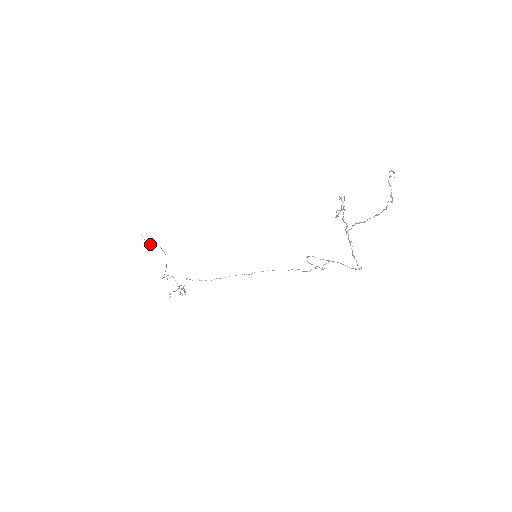
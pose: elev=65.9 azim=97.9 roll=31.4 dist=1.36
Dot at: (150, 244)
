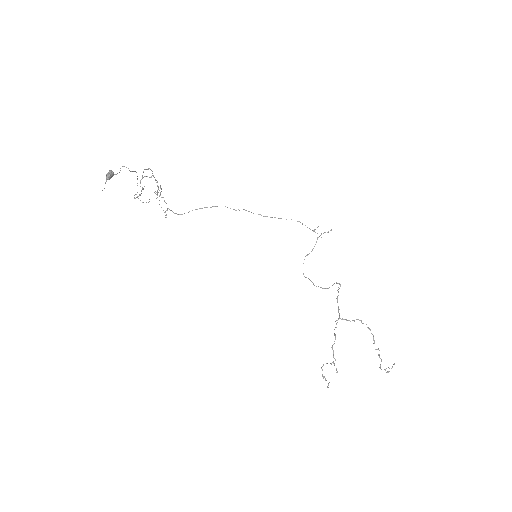
Dot at: occluded
